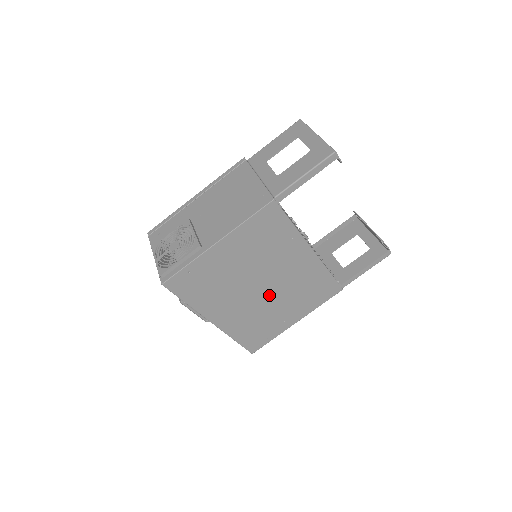
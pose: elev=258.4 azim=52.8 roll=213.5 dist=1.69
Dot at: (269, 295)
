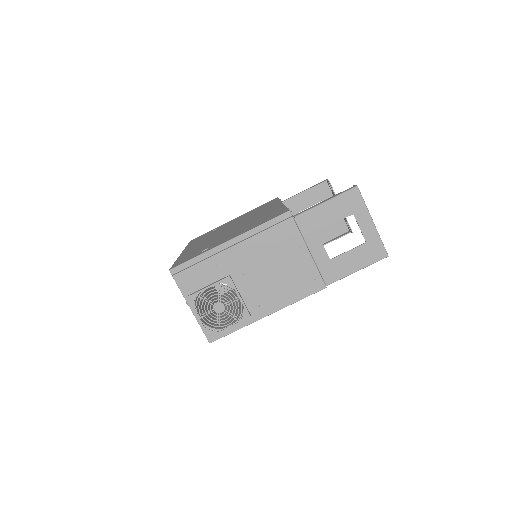
Dot at: occluded
